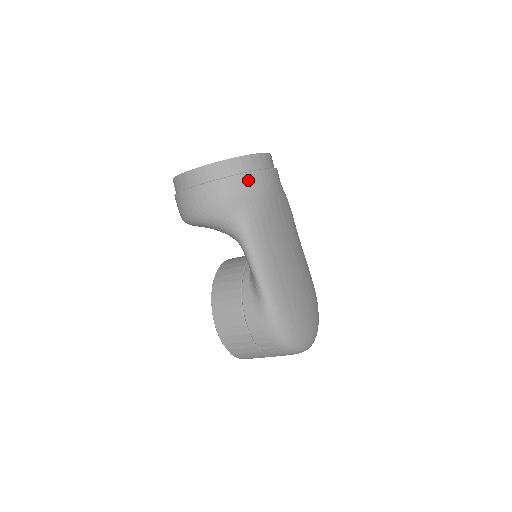
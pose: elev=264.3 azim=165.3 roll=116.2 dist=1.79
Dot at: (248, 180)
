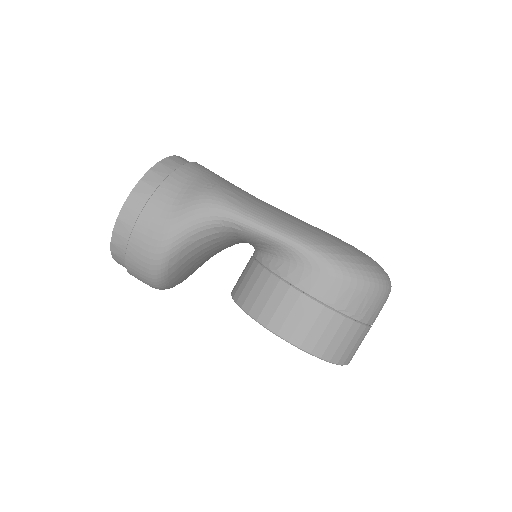
Dot at: (184, 173)
